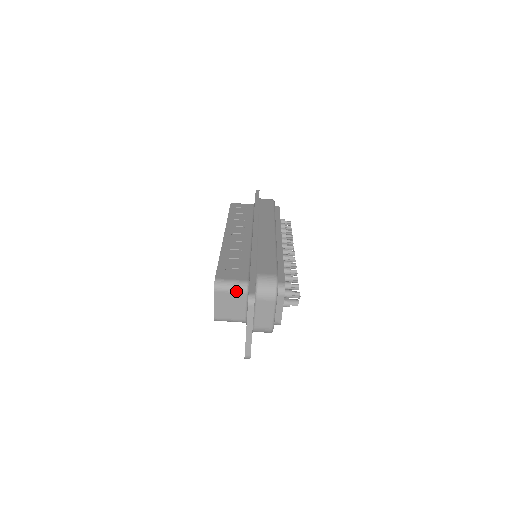
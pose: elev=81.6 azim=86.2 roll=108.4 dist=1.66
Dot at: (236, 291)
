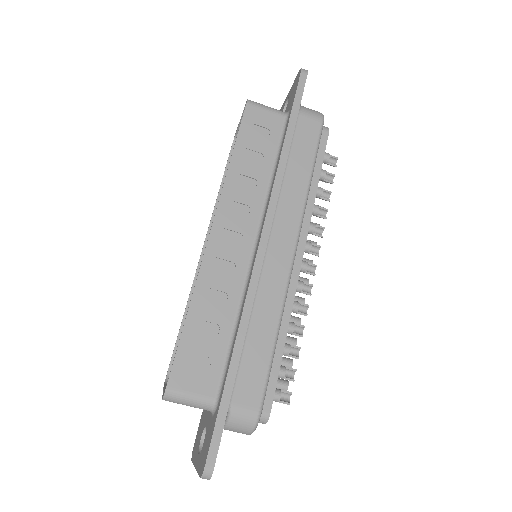
Dot at: (195, 407)
